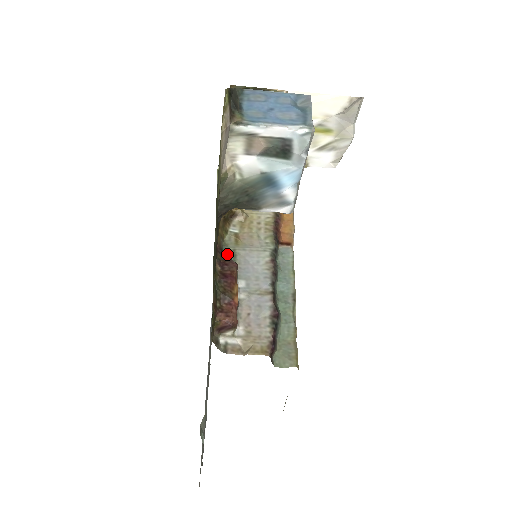
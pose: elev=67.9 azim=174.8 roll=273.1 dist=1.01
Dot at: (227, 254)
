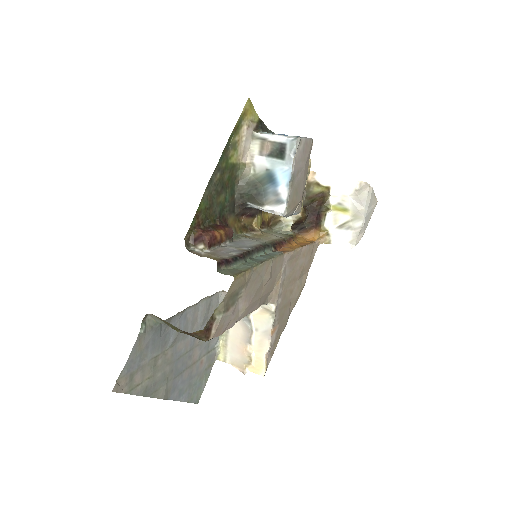
Dot at: occluded
